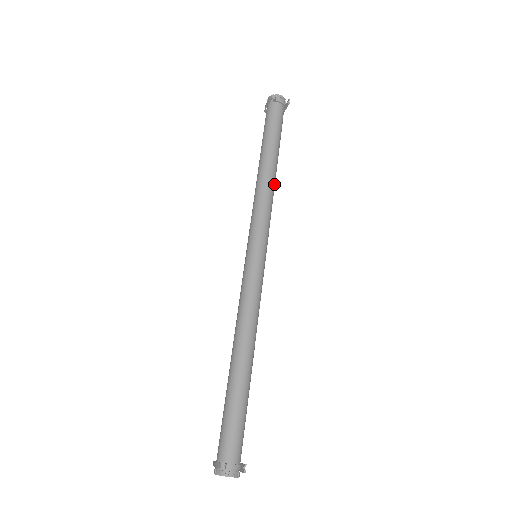
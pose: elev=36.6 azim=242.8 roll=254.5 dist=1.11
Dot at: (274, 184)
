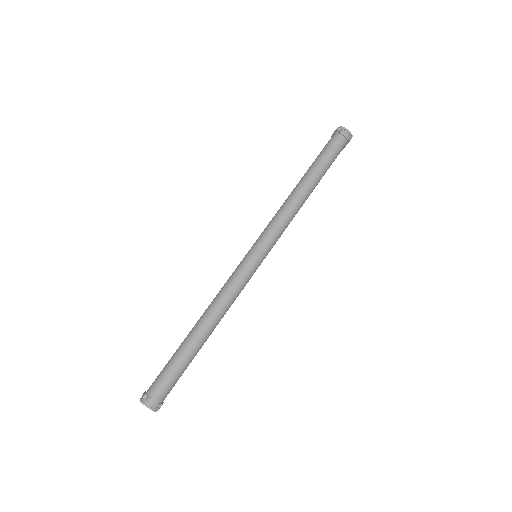
Dot at: (302, 203)
